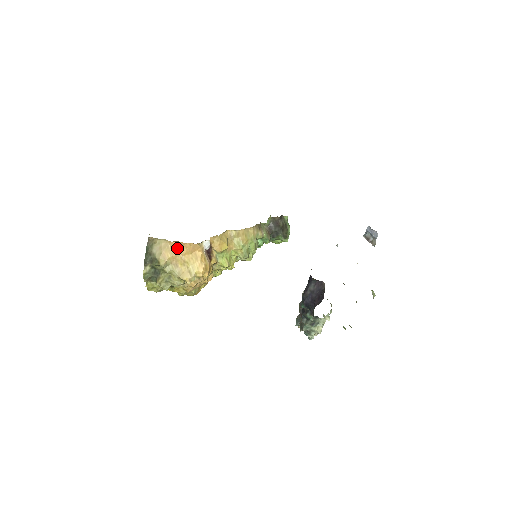
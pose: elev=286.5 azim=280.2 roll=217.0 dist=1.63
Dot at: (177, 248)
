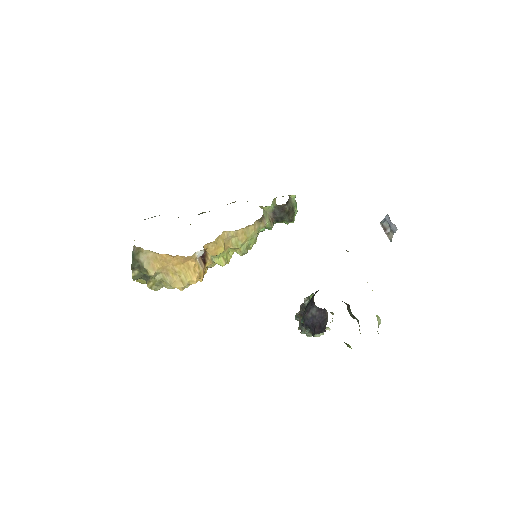
Dot at: (167, 259)
